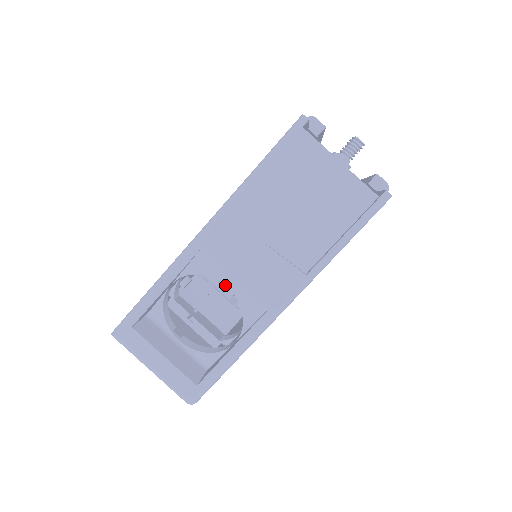
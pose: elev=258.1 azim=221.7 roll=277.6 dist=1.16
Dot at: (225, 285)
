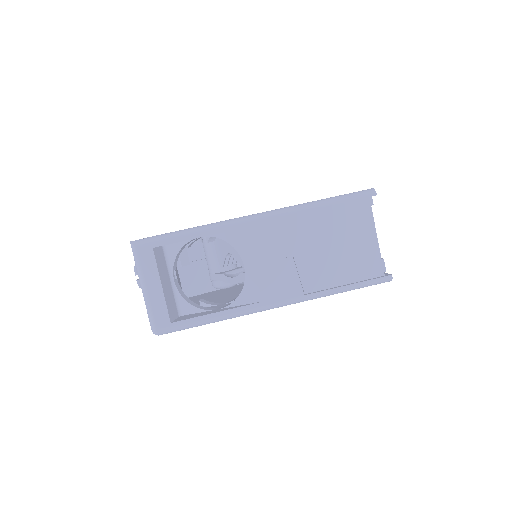
Dot at: (244, 264)
